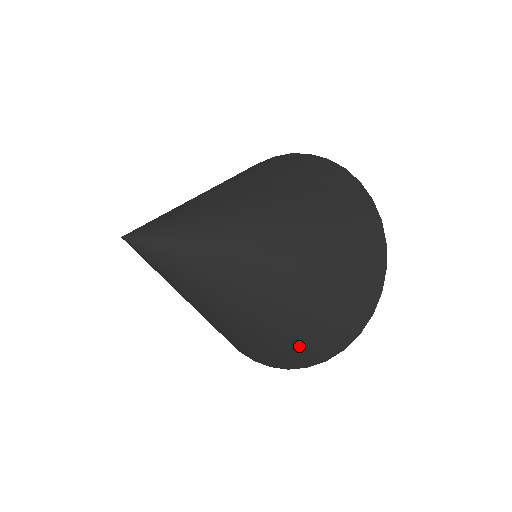
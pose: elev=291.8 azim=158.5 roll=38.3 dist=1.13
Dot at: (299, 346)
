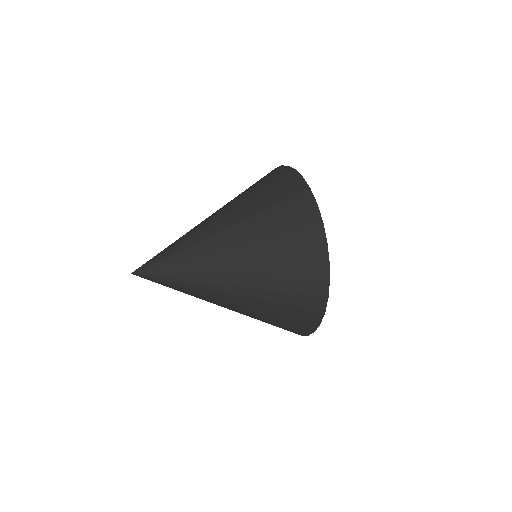
Dot at: (294, 281)
